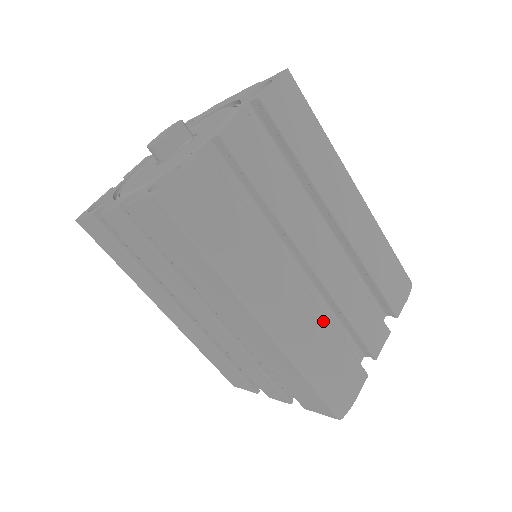
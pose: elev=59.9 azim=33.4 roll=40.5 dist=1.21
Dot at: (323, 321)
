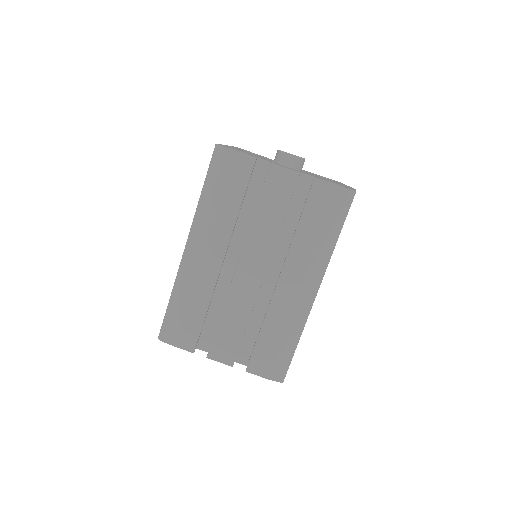
Dot at: (208, 293)
